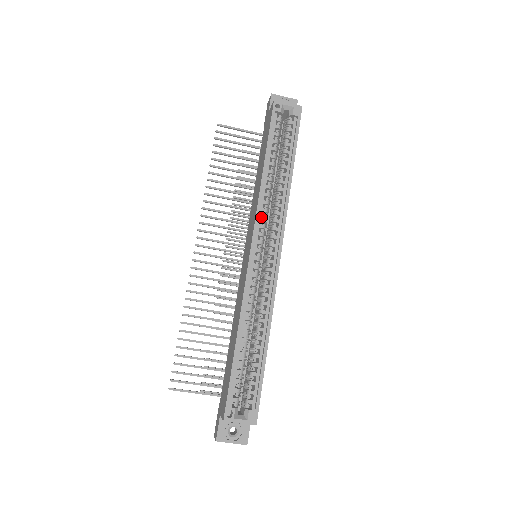
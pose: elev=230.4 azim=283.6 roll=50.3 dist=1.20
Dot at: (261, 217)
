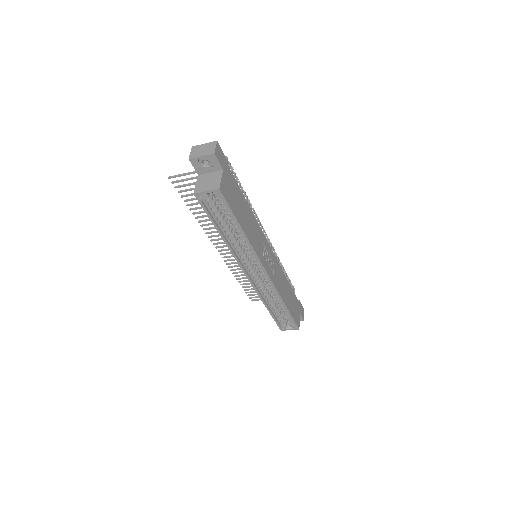
Dot at: (241, 259)
